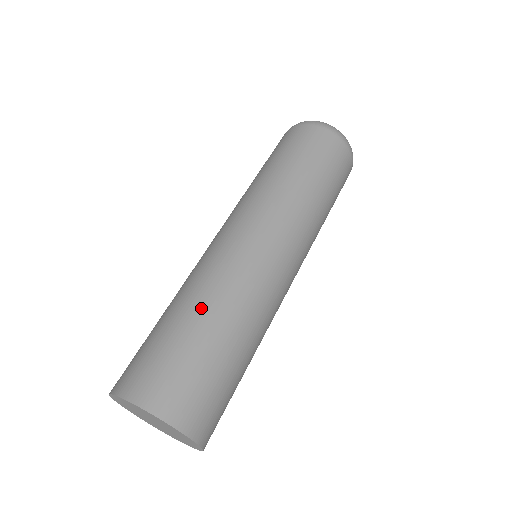
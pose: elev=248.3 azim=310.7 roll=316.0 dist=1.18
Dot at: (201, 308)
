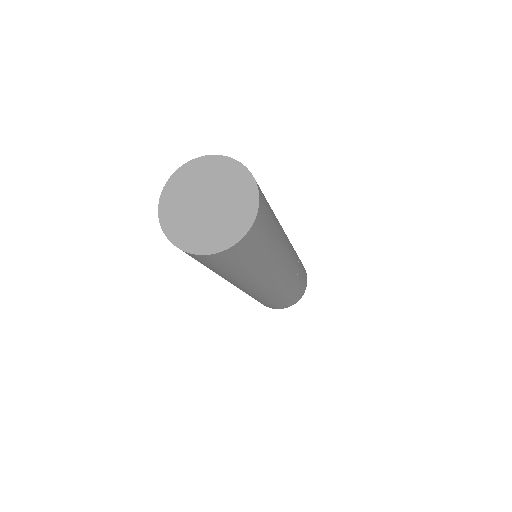
Dot at: occluded
